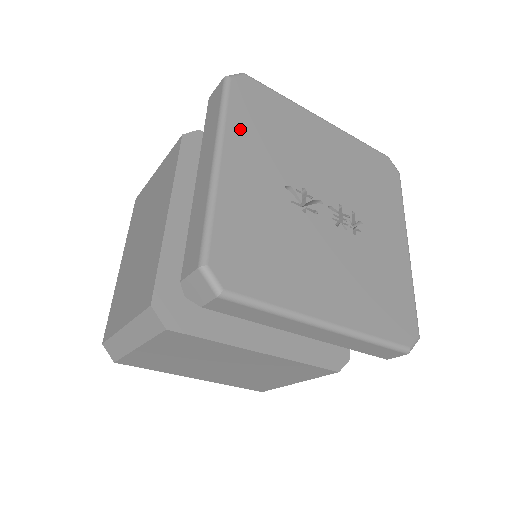
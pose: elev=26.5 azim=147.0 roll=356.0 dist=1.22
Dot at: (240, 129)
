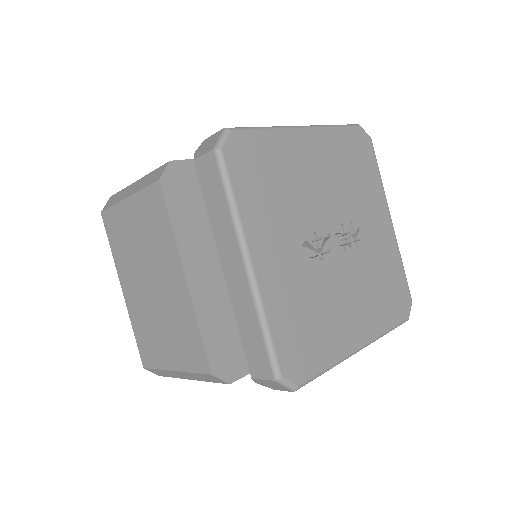
Dot at: (252, 212)
